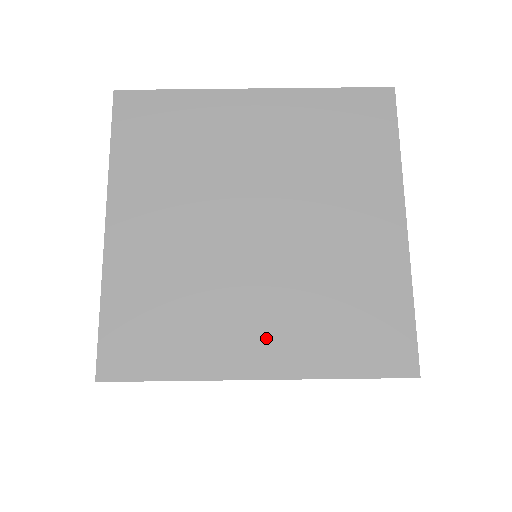
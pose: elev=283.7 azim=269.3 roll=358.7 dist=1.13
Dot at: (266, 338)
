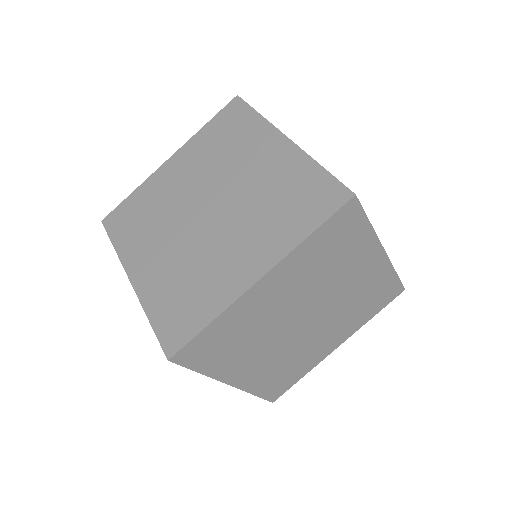
Dot at: (335, 338)
